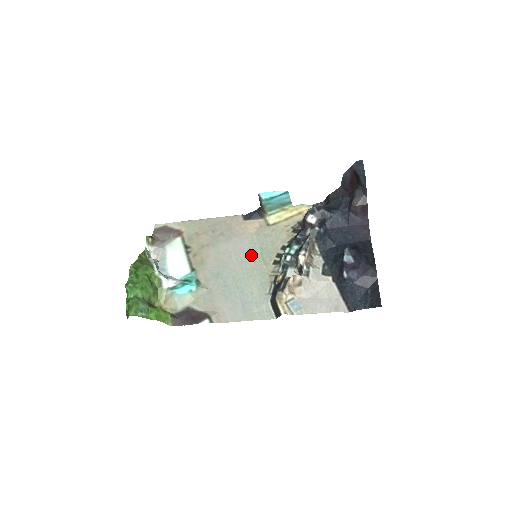
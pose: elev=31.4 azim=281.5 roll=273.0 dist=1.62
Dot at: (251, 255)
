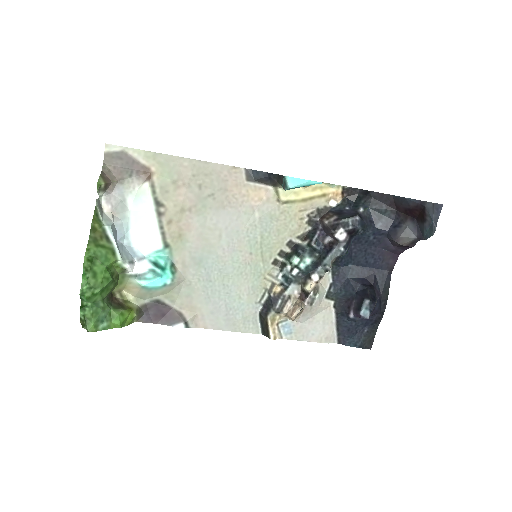
Dot at: (247, 243)
